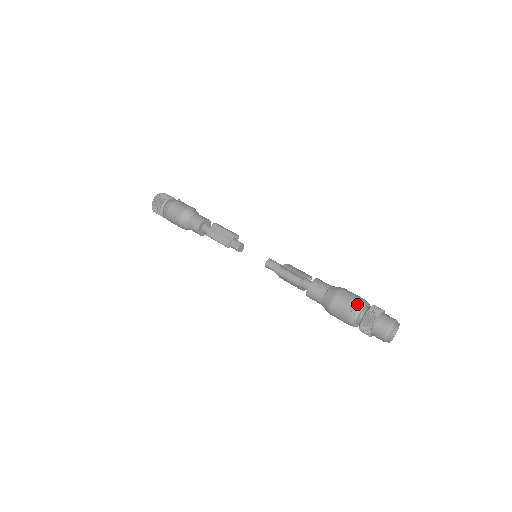
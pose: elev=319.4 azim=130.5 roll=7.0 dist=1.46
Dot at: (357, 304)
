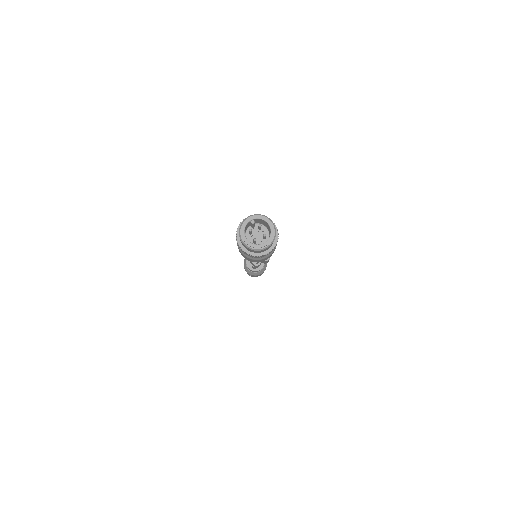
Dot at: occluded
